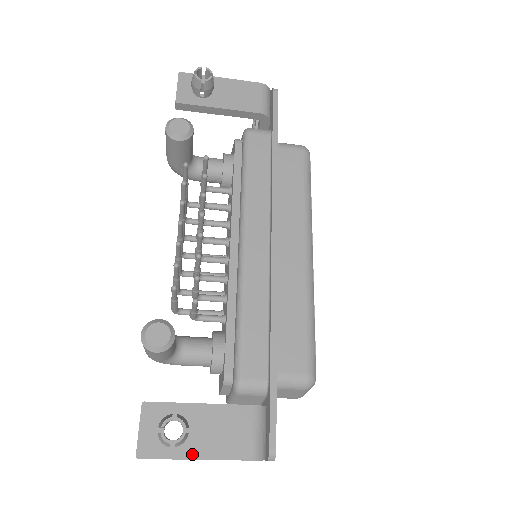
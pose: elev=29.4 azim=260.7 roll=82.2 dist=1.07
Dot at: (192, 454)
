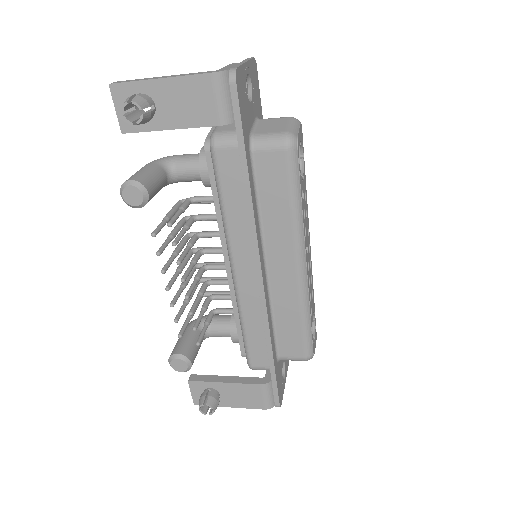
Dot at: (226, 405)
